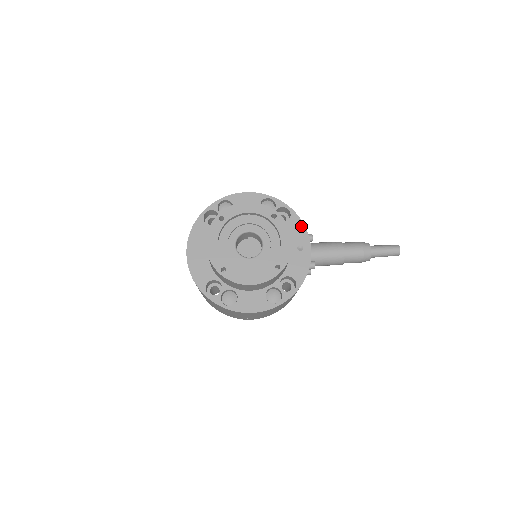
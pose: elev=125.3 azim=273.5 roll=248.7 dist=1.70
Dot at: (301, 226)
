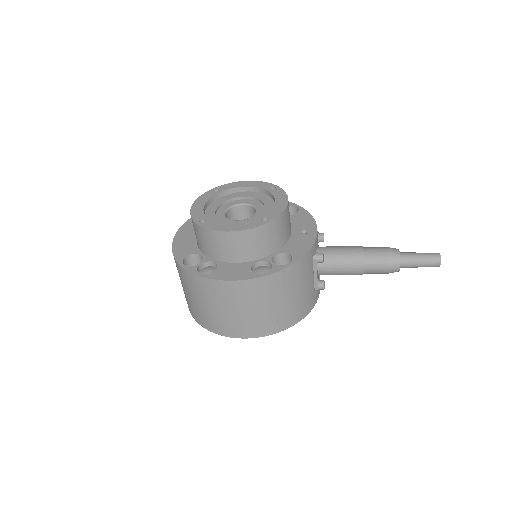
Dot at: (309, 217)
